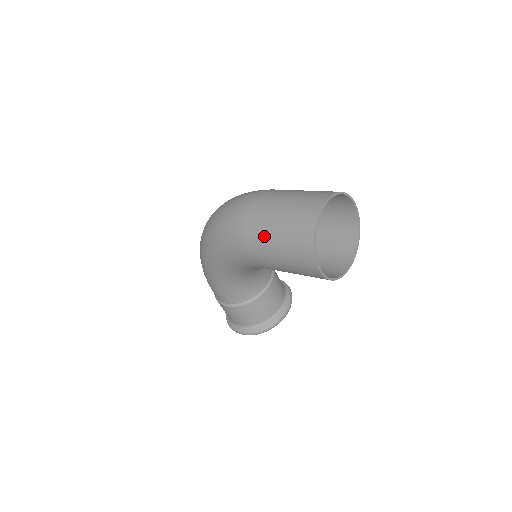
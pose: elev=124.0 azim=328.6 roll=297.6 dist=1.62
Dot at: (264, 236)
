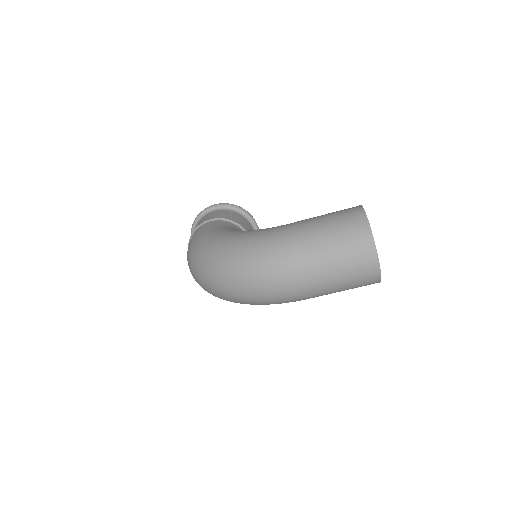
Dot at: (327, 294)
